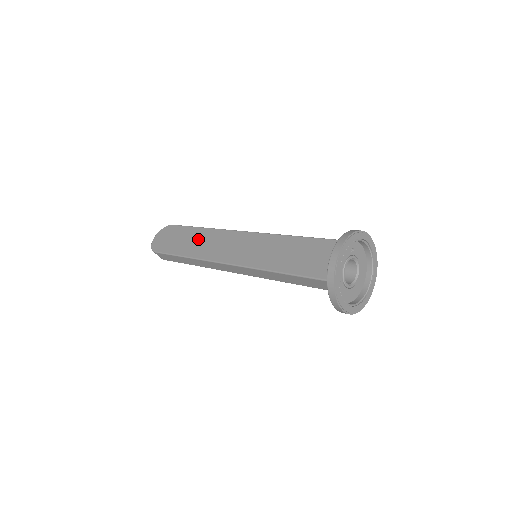
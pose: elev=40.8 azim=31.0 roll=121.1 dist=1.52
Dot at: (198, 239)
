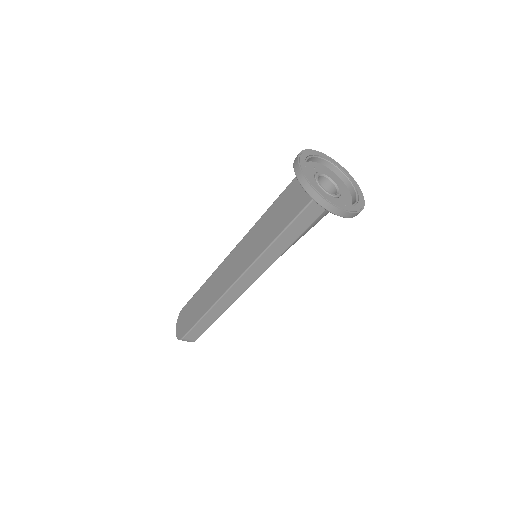
Dot at: (206, 292)
